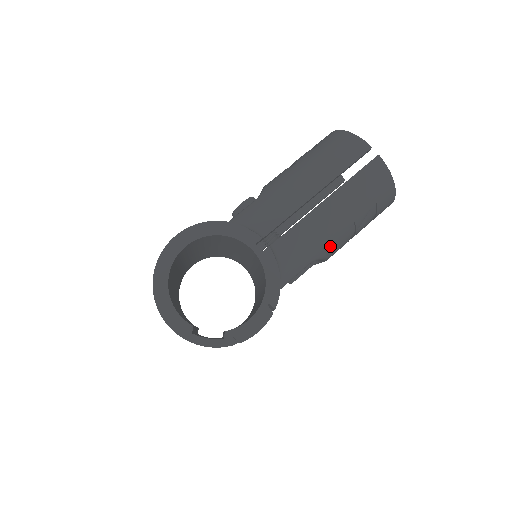
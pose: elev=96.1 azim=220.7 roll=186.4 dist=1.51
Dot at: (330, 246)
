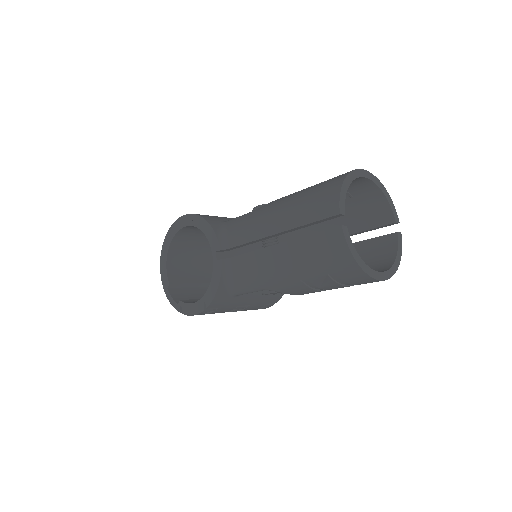
Dot at: (281, 286)
